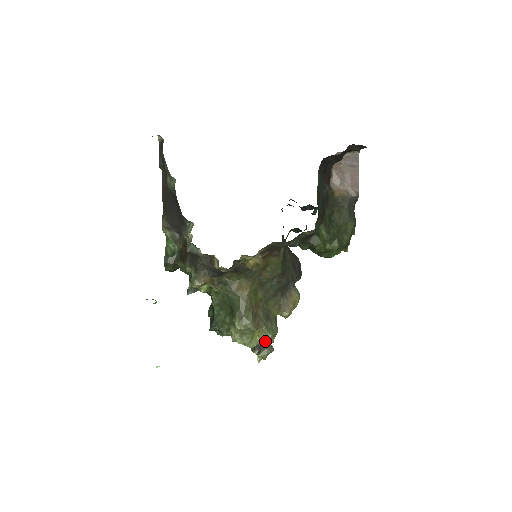
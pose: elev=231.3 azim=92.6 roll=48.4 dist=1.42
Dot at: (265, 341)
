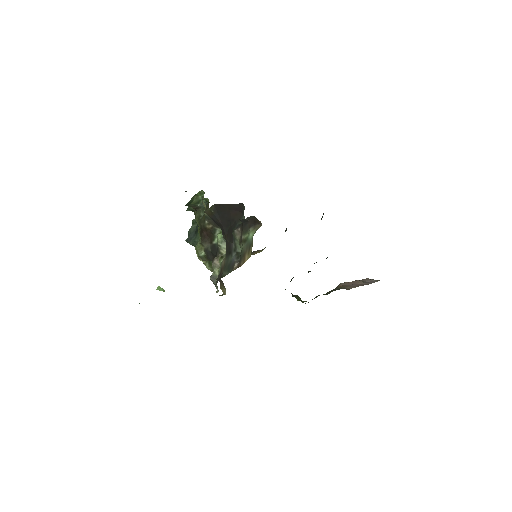
Dot at: occluded
